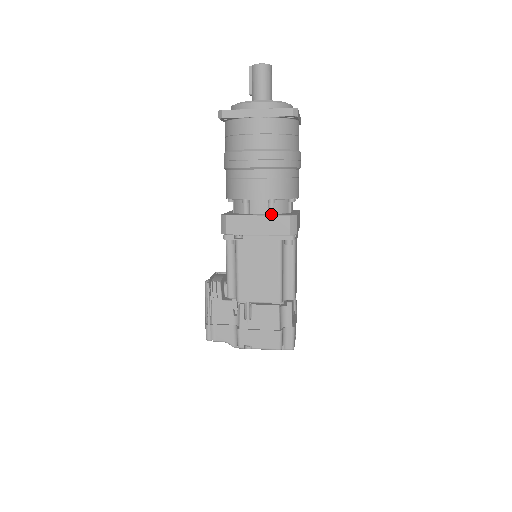
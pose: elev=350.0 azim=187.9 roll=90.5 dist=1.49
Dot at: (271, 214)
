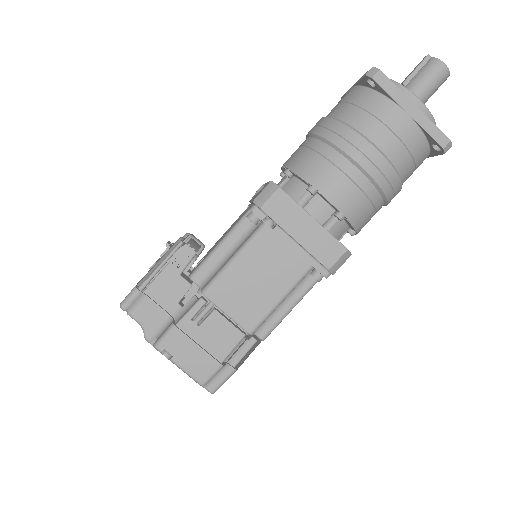
Dot at: occluded
